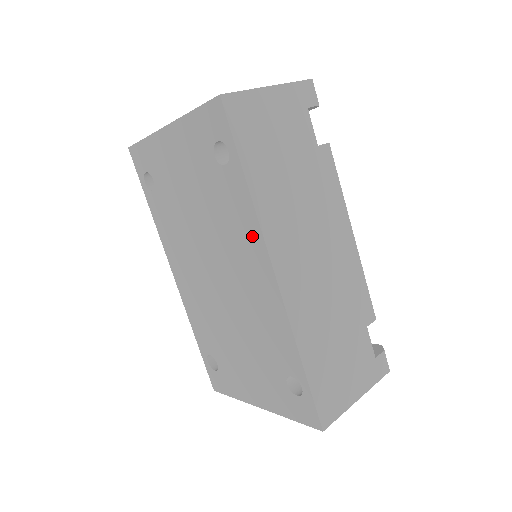
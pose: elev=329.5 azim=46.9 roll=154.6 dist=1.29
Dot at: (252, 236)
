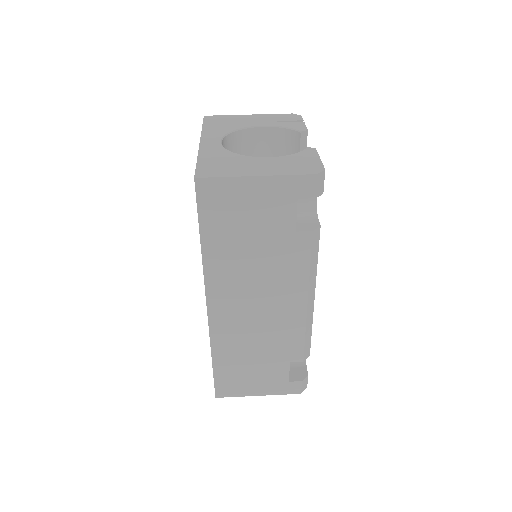
Dot at: occluded
